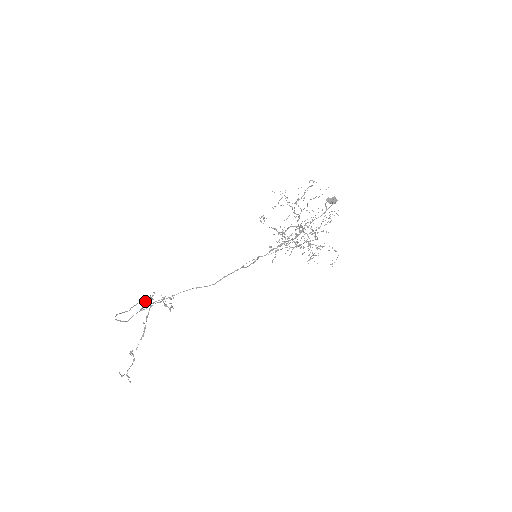
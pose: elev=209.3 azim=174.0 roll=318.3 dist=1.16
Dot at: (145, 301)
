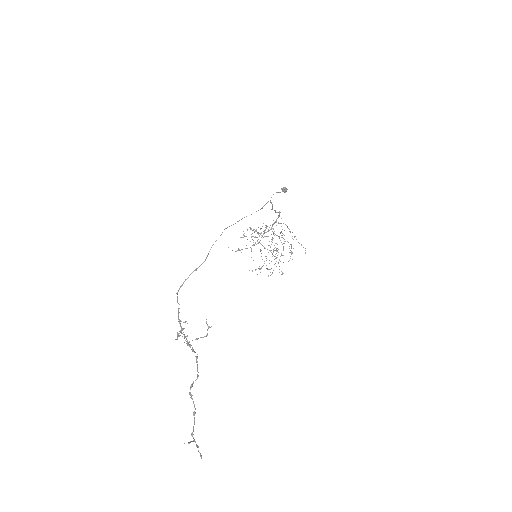
Dot at: (180, 324)
